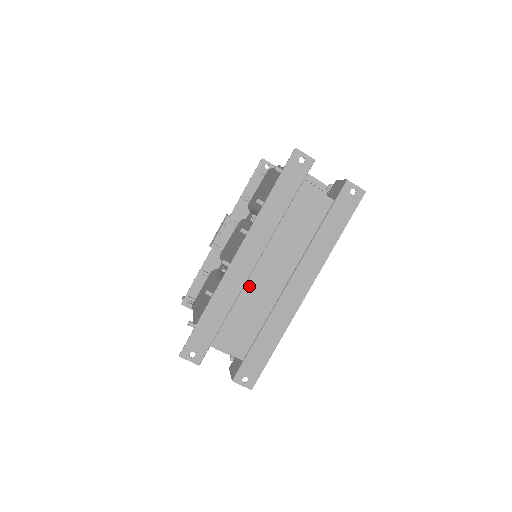
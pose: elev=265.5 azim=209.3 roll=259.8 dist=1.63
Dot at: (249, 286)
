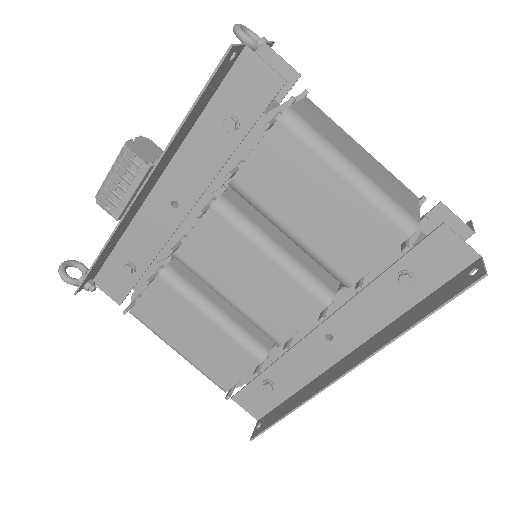
Dot at: occluded
